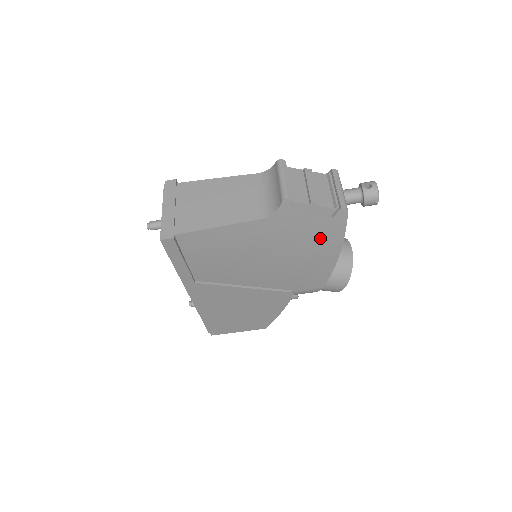
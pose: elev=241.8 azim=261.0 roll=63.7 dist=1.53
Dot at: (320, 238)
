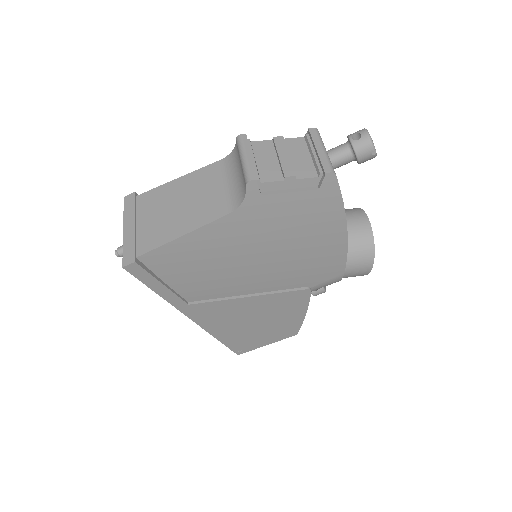
Dot at: (314, 218)
